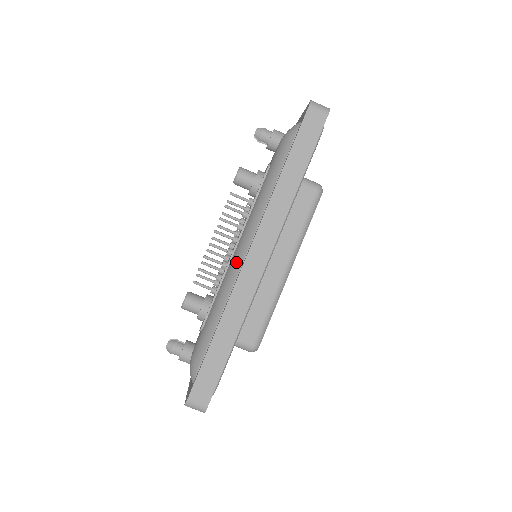
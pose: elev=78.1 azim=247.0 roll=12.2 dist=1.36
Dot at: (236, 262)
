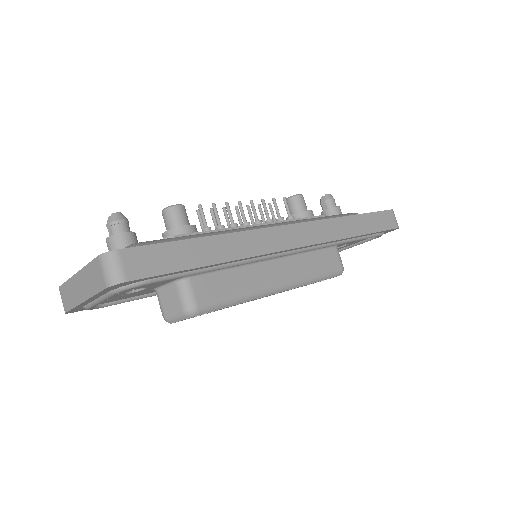
Dot at: (260, 227)
